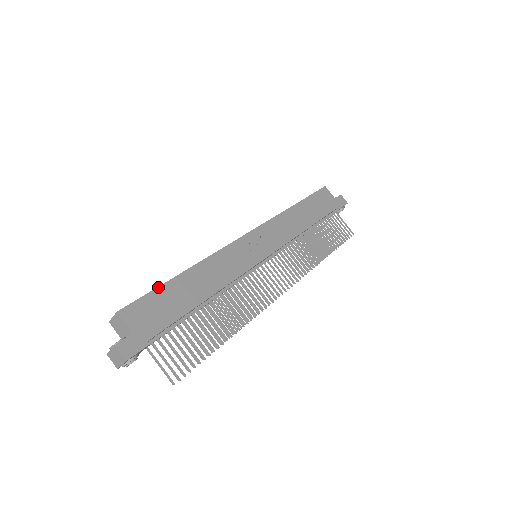
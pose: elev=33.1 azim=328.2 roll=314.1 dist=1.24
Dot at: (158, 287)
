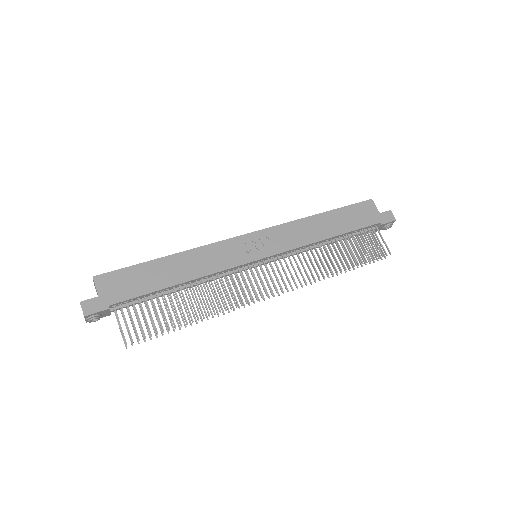
Dot at: (137, 264)
